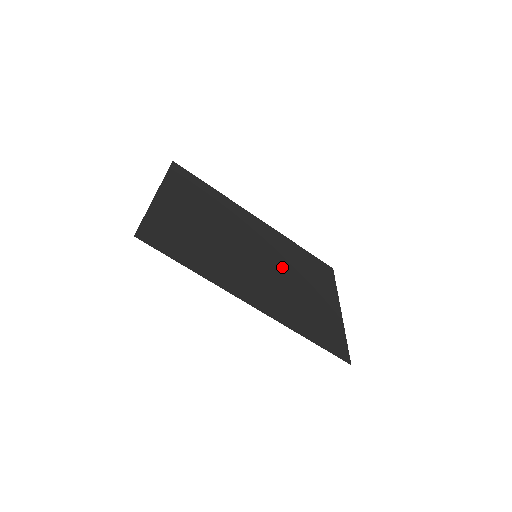
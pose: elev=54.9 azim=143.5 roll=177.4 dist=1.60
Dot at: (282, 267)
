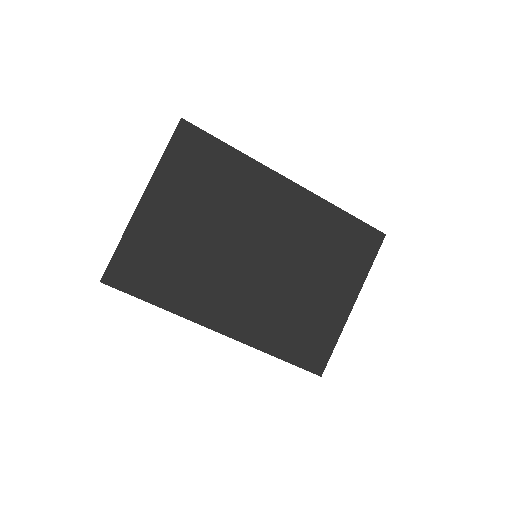
Dot at: (291, 261)
